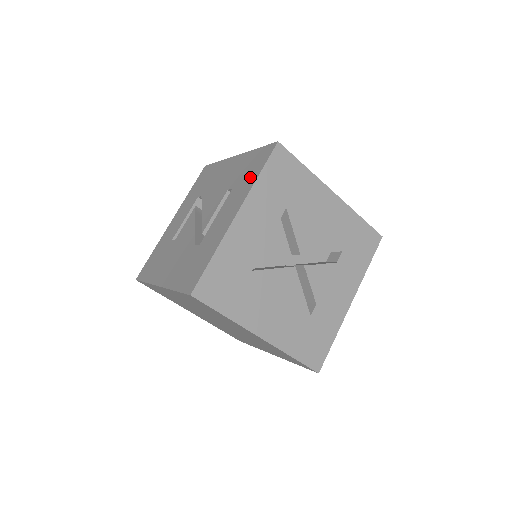
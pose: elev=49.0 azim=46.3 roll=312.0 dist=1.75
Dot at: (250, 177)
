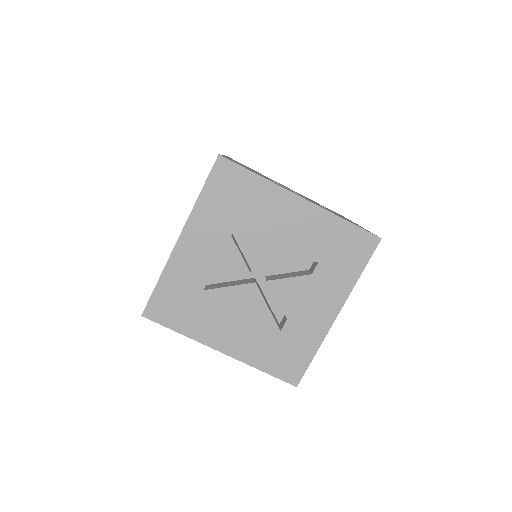
Dot at: occluded
